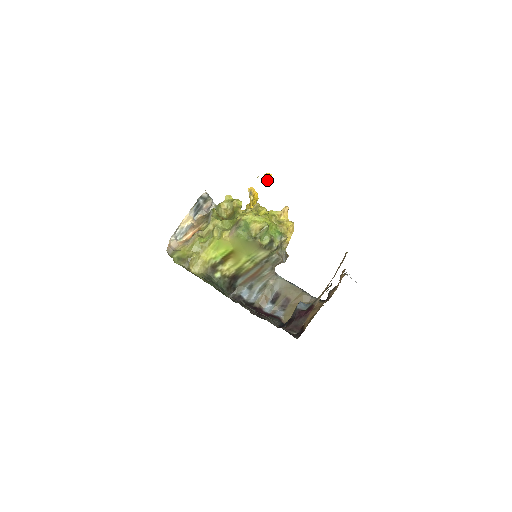
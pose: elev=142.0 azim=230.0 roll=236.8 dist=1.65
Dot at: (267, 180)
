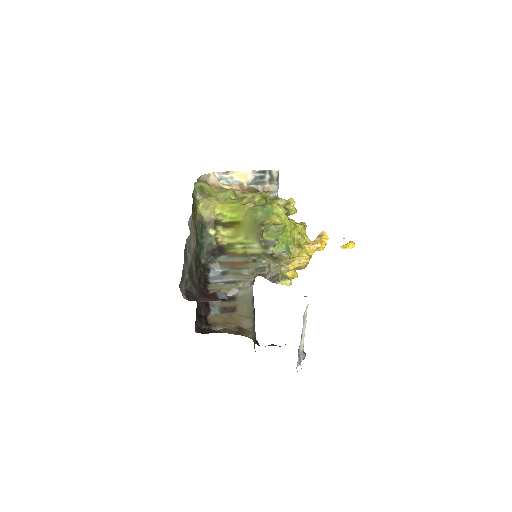
Dot at: (346, 245)
